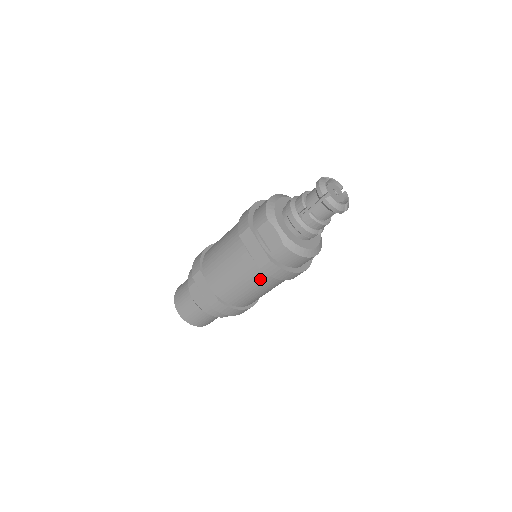
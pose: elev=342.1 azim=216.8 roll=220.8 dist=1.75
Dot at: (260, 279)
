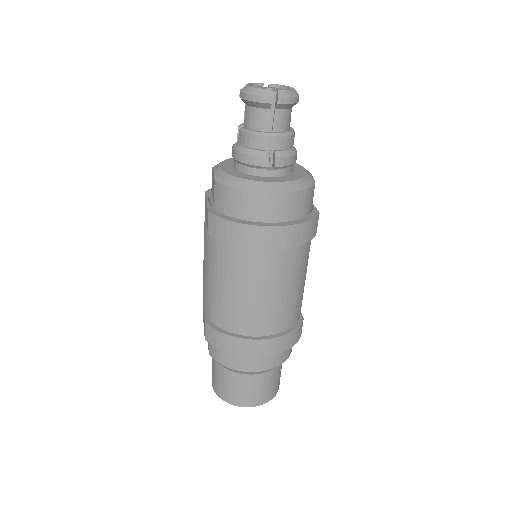
Dot at: (221, 258)
